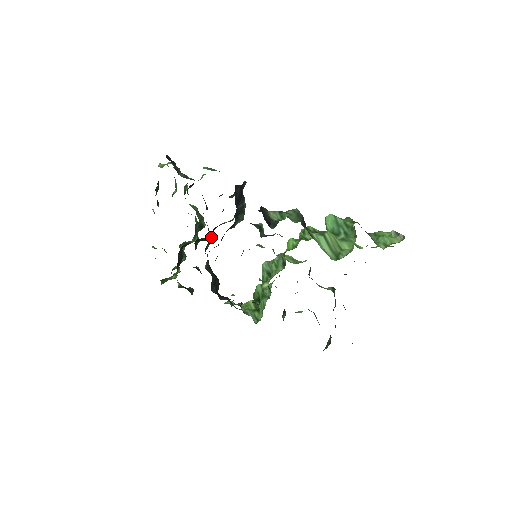
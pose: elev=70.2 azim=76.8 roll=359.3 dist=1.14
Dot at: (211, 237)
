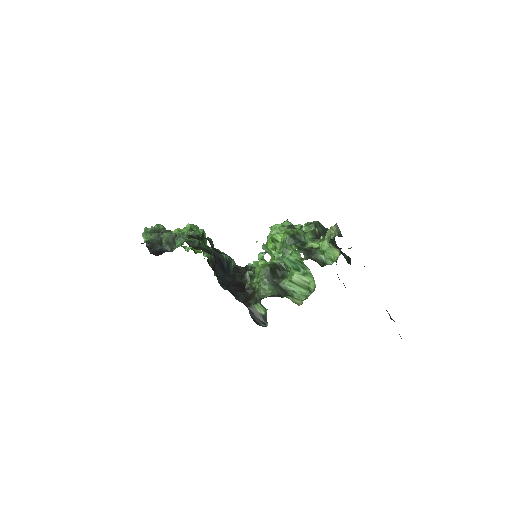
Dot at: occluded
